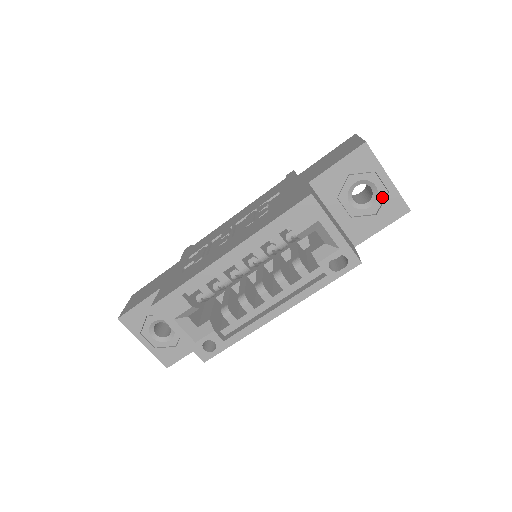
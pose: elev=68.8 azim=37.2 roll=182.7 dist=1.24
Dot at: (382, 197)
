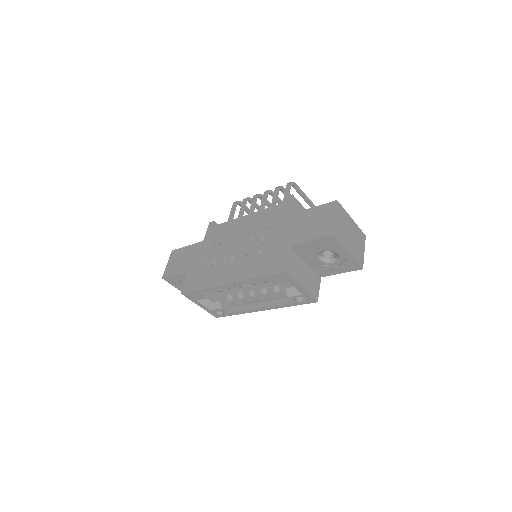
Dot at: (342, 260)
